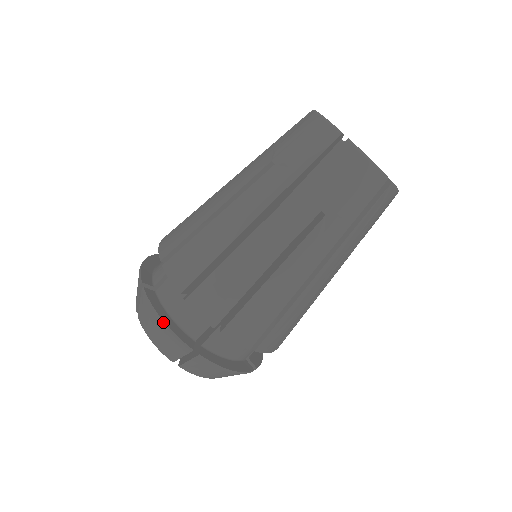
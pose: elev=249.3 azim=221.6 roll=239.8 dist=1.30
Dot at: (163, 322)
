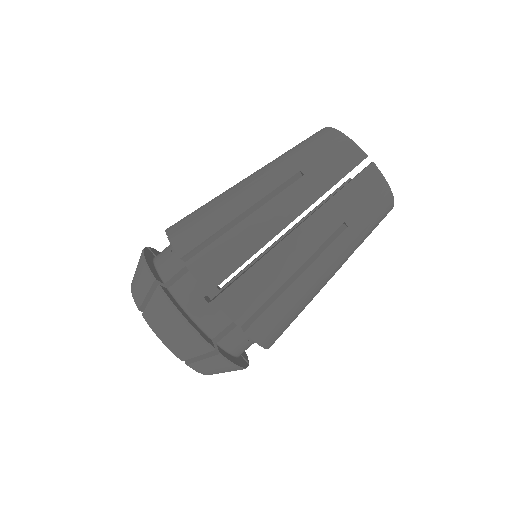
Dot at: (187, 322)
